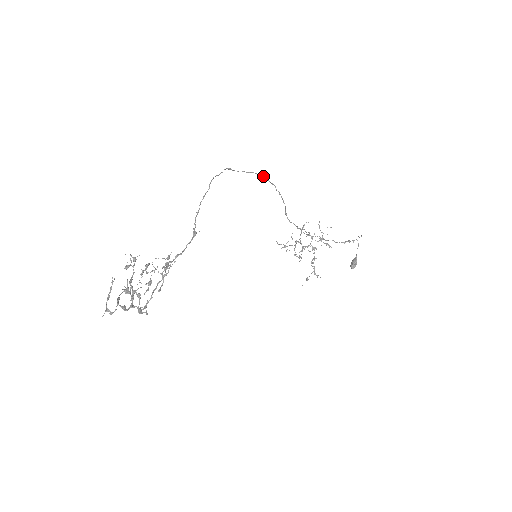
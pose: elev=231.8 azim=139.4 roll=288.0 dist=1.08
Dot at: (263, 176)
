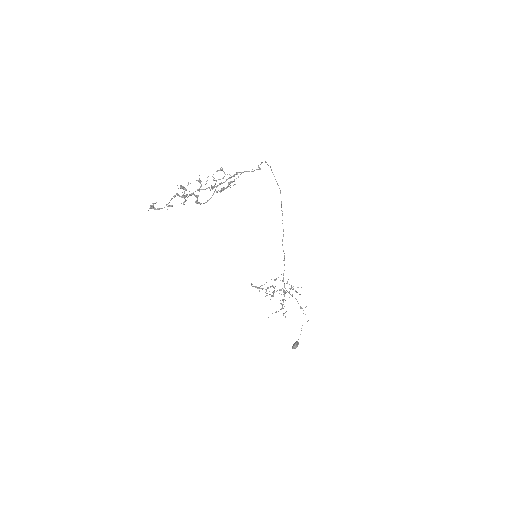
Dot at: occluded
